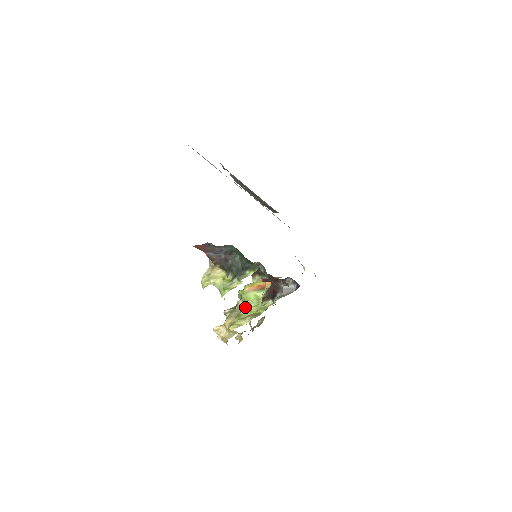
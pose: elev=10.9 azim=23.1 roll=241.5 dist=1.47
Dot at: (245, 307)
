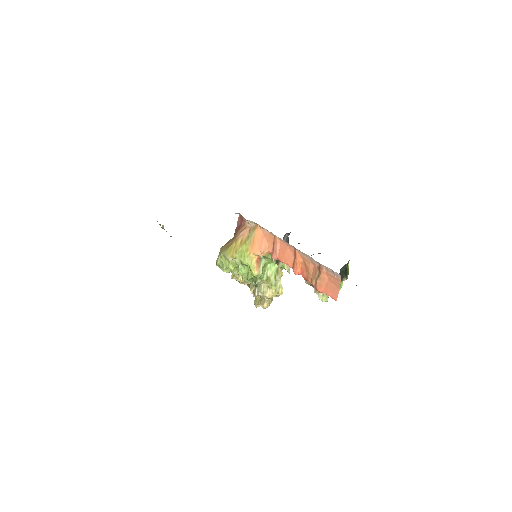
Dot at: (266, 278)
